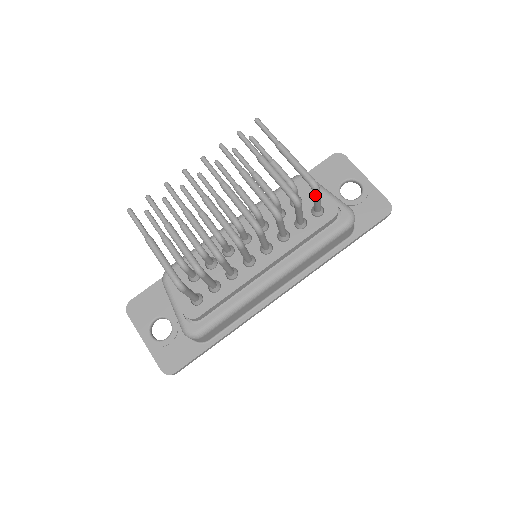
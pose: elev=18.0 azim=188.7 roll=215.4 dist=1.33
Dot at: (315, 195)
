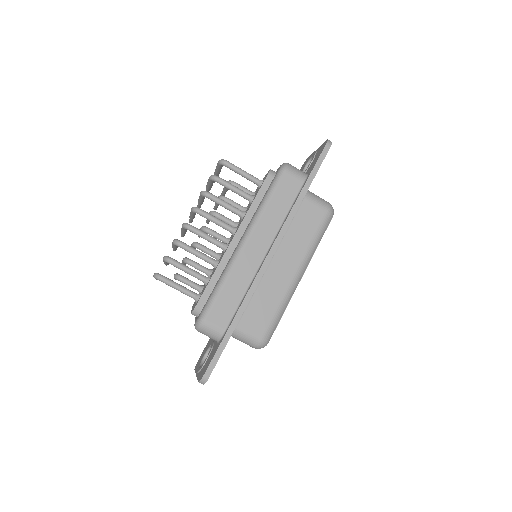
Dot at: (228, 167)
